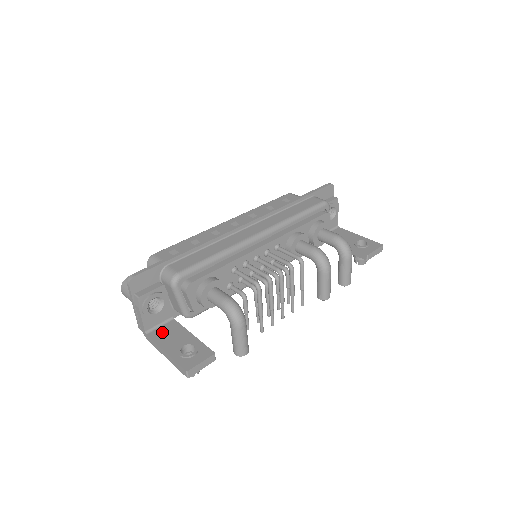
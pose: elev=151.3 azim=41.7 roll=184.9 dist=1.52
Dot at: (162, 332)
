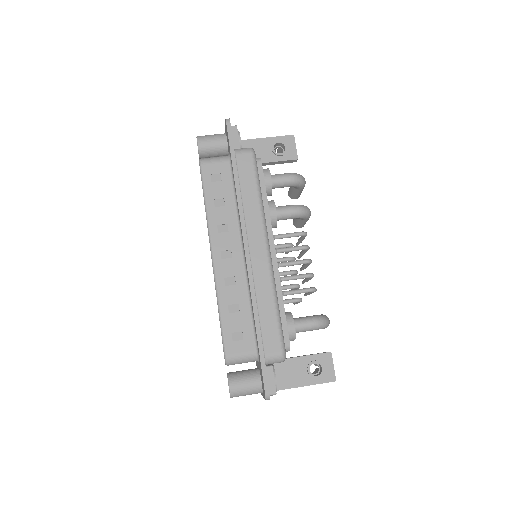
Dot at: (280, 378)
